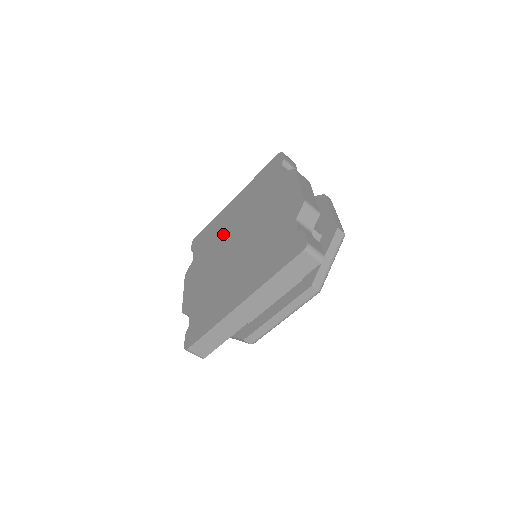
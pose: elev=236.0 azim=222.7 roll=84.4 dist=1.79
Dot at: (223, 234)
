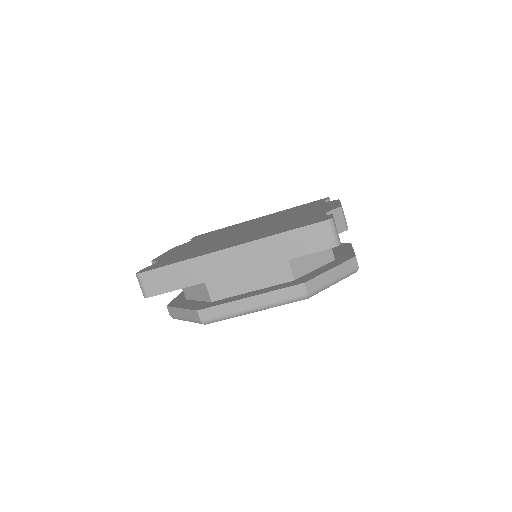
Dot at: (235, 228)
